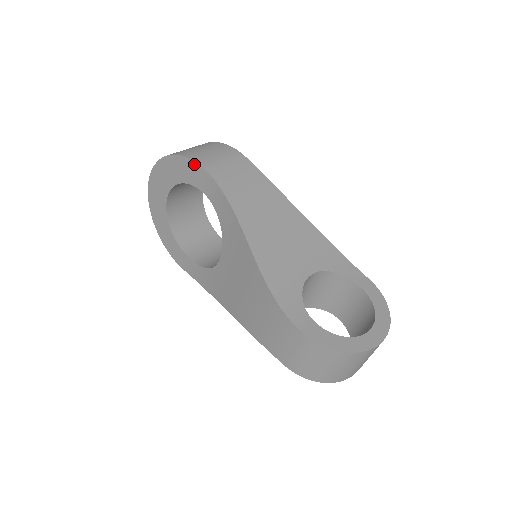
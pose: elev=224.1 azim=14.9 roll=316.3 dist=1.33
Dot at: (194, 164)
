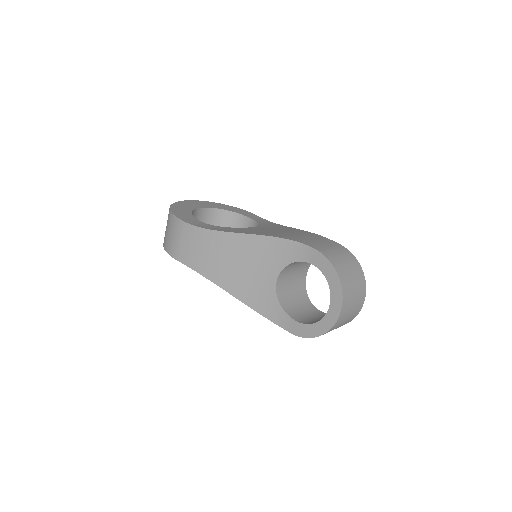
Dot at: (171, 256)
